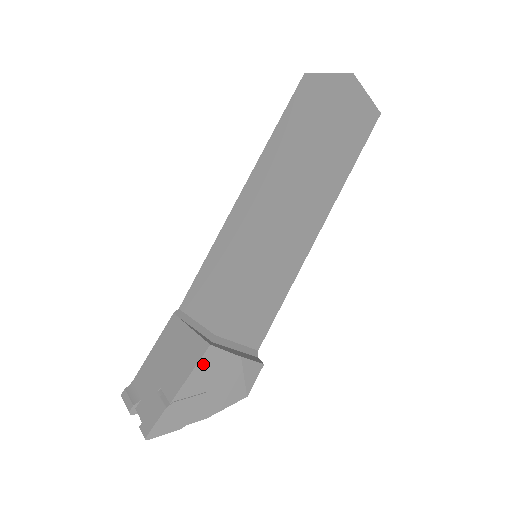
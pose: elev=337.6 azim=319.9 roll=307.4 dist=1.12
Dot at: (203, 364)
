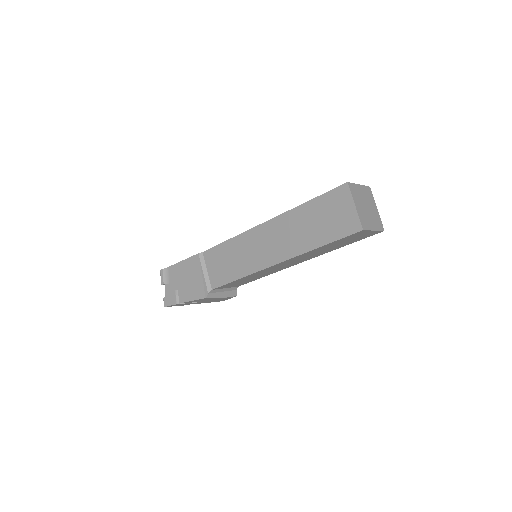
Dot at: occluded
